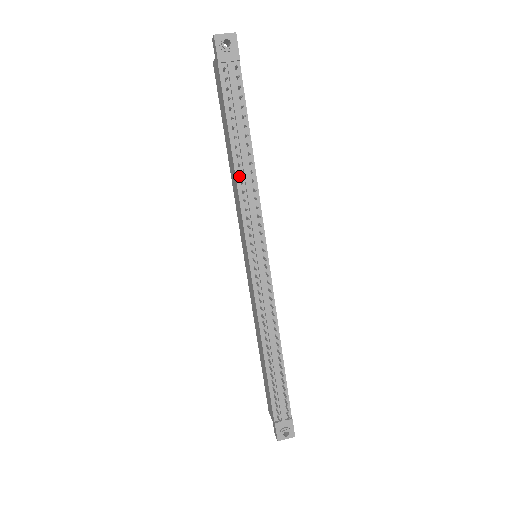
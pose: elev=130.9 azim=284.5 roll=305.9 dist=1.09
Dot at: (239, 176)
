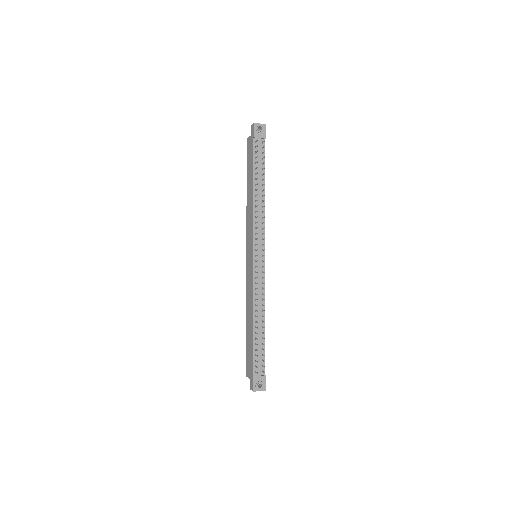
Dot at: (255, 202)
